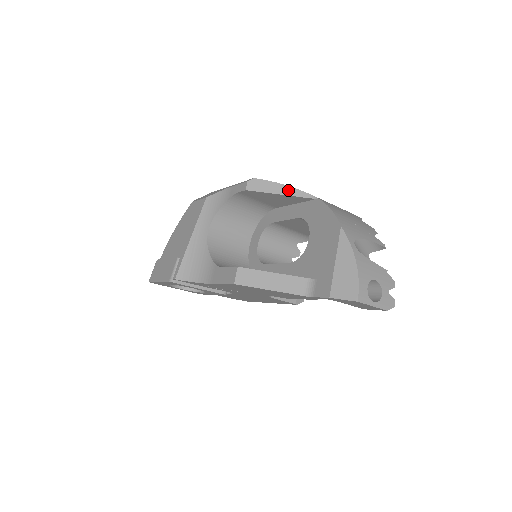
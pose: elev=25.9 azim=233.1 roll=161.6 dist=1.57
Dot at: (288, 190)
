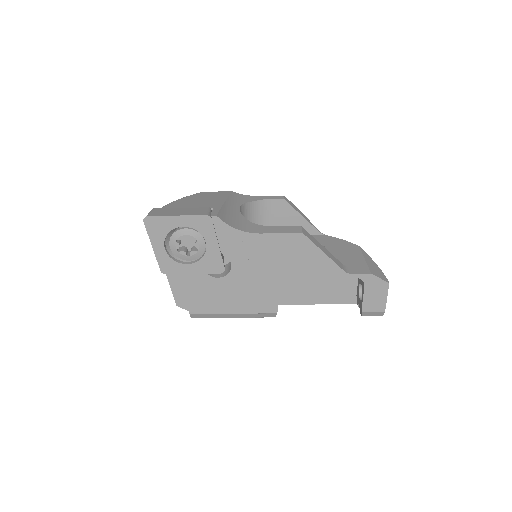
Dot at: (307, 219)
